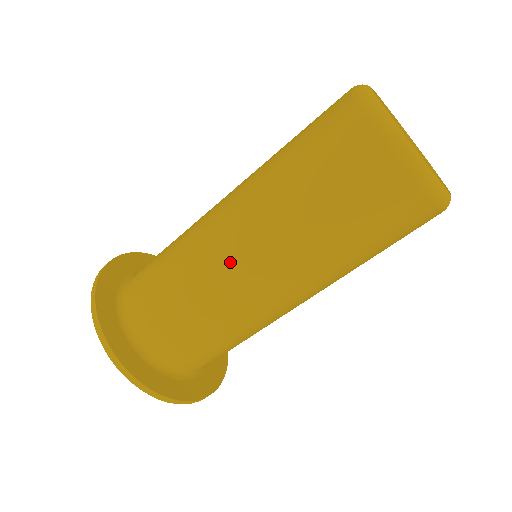
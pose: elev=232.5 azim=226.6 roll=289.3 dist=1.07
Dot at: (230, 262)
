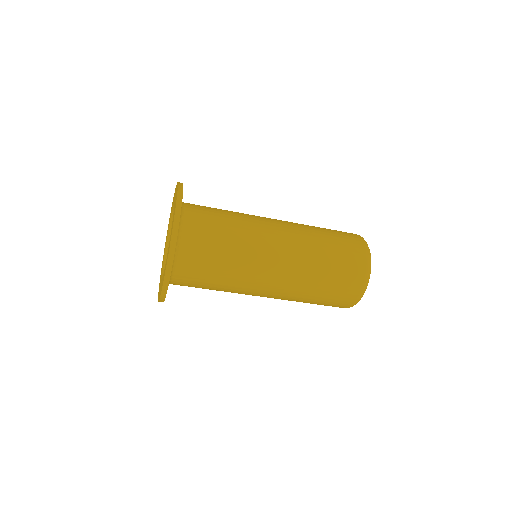
Dot at: (265, 280)
